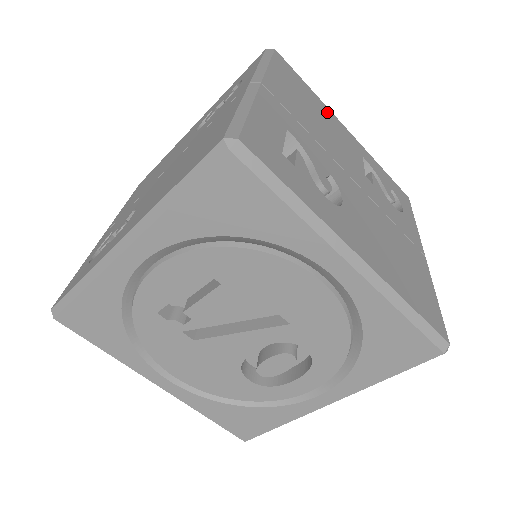
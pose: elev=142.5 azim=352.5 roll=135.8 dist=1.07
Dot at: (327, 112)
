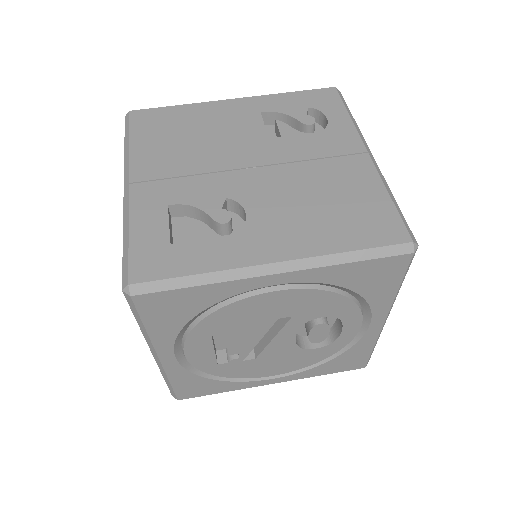
Dot at: (205, 110)
